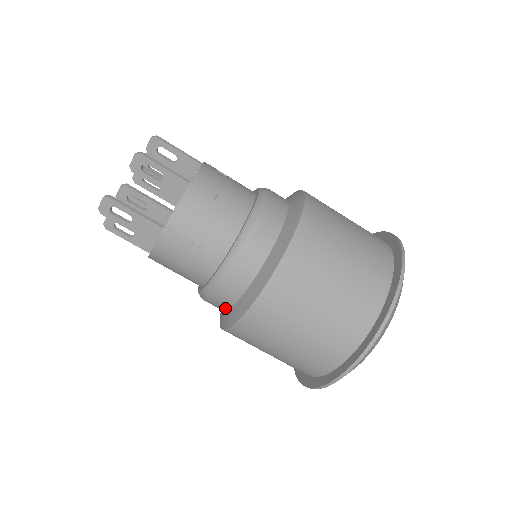
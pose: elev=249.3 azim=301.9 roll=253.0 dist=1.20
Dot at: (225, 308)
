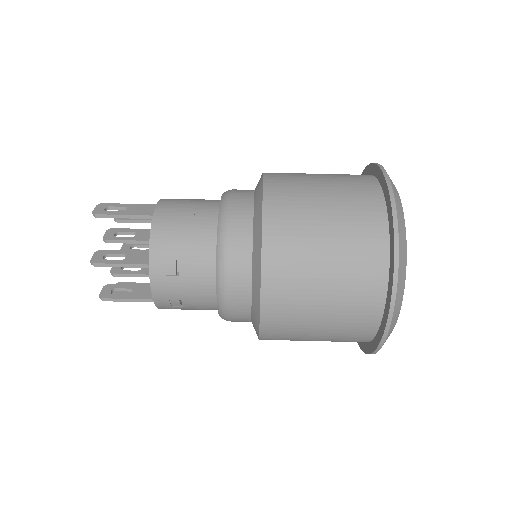
Dot at: (249, 224)
